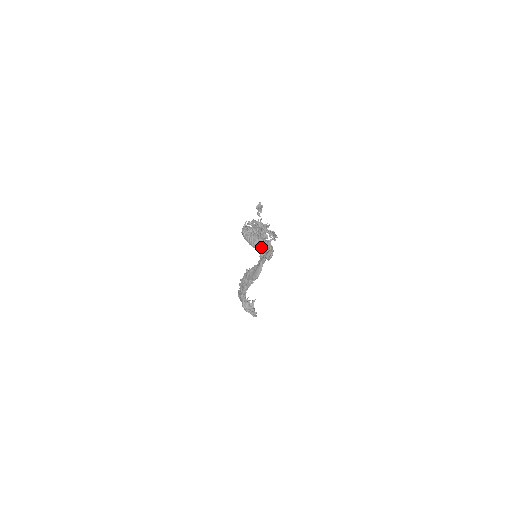
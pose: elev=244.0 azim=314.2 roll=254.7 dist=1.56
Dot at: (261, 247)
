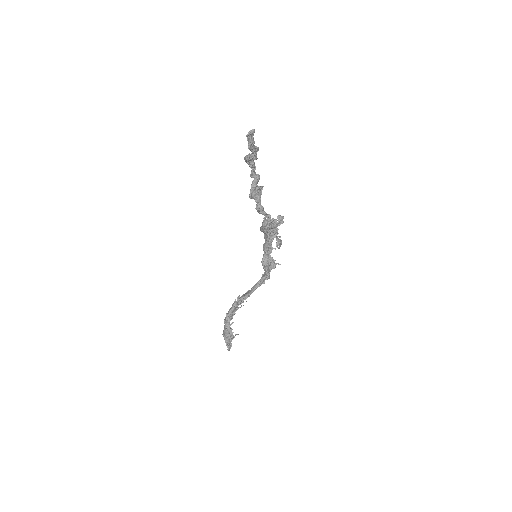
Dot at: occluded
